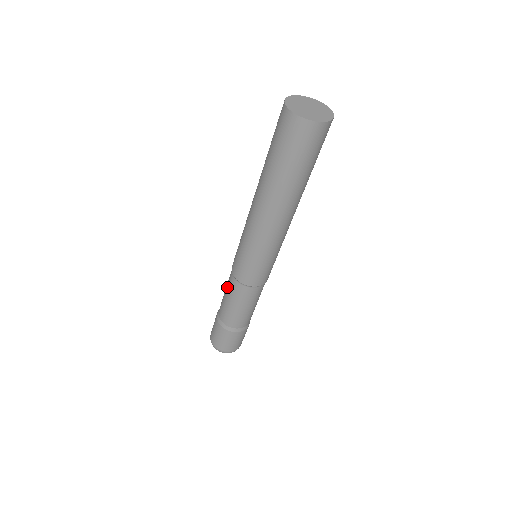
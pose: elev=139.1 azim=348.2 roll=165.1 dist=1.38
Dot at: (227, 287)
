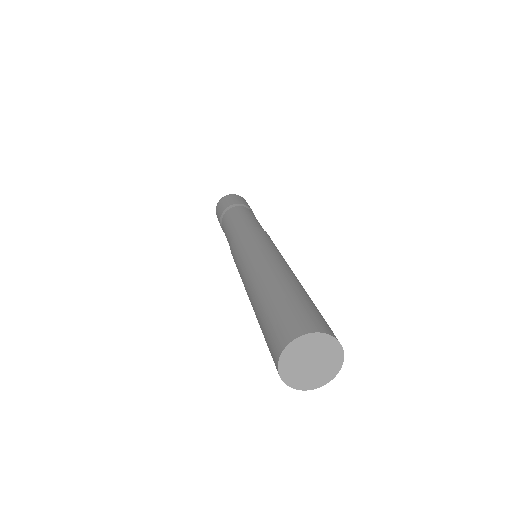
Dot at: (231, 228)
